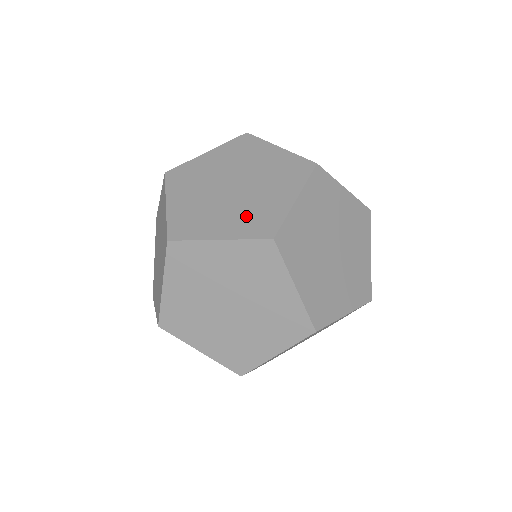
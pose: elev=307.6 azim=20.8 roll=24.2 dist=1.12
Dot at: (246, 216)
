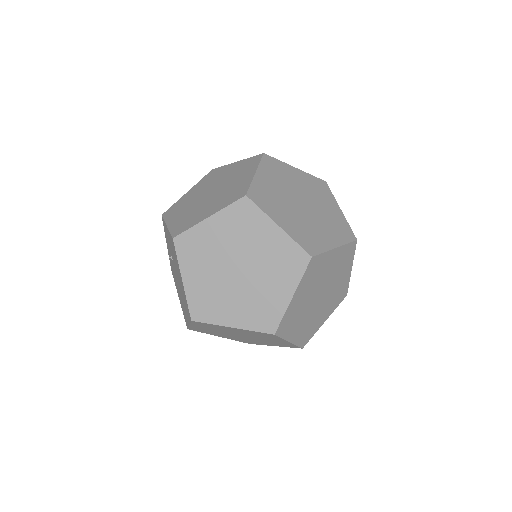
Dot at: (332, 227)
